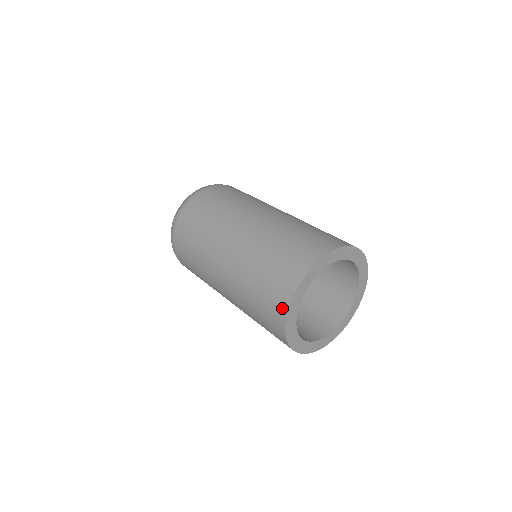
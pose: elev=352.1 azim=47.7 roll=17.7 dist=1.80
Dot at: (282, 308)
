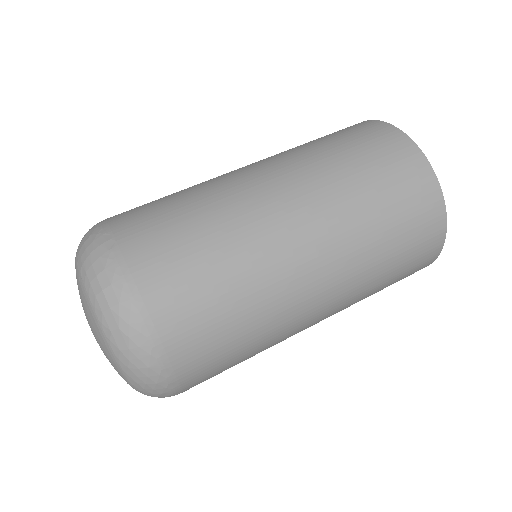
Dot at: (387, 129)
